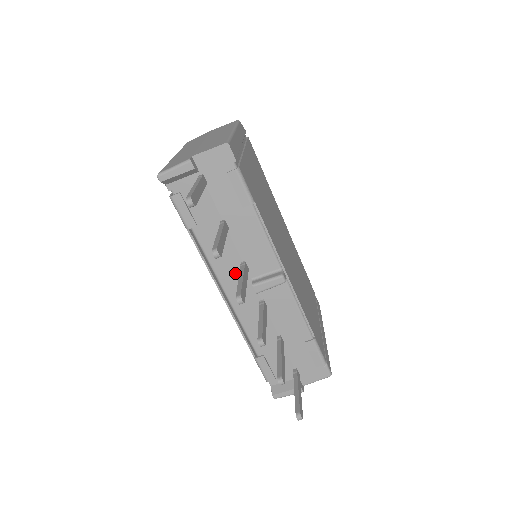
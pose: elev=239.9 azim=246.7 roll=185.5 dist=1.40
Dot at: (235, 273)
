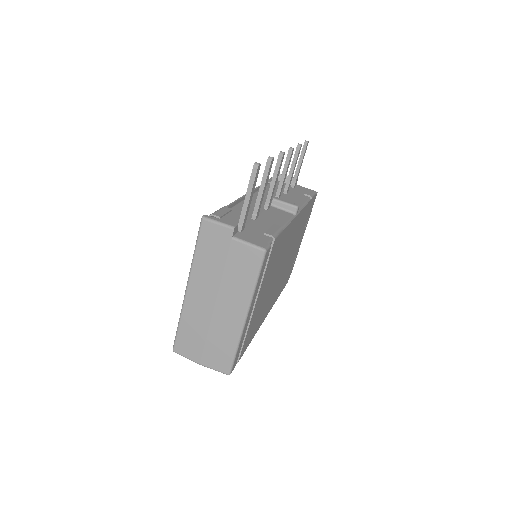
Dot at: occluded
